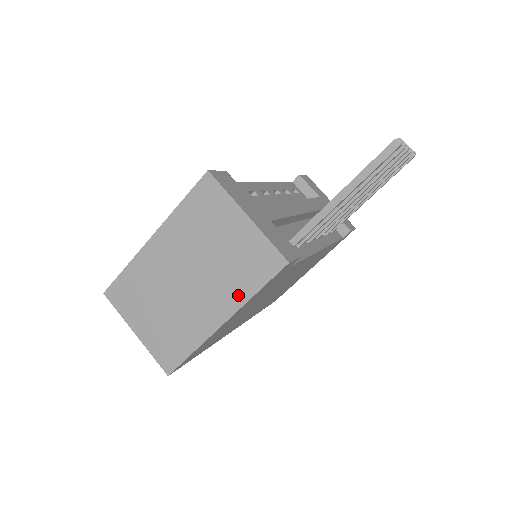
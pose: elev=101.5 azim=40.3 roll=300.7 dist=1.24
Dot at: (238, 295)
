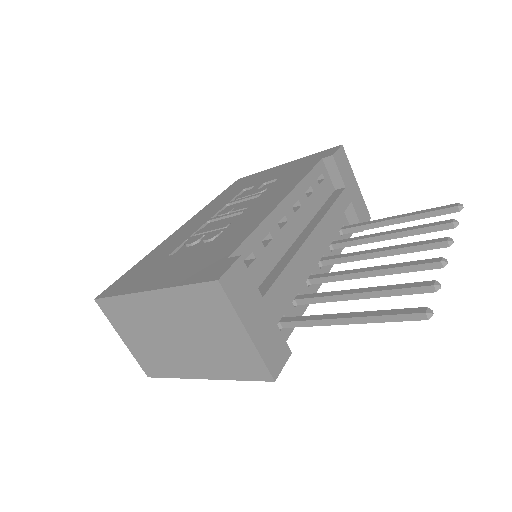
Dot at: (222, 372)
